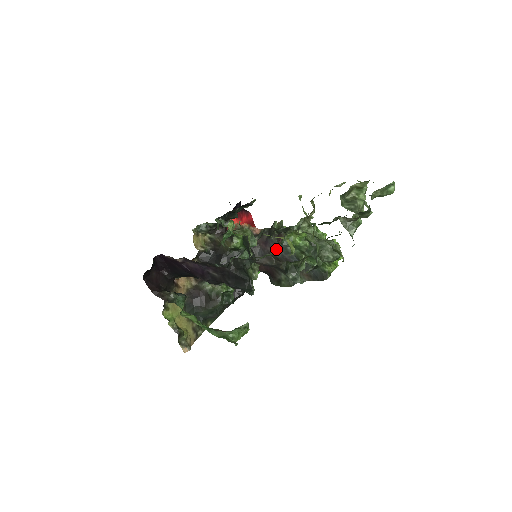
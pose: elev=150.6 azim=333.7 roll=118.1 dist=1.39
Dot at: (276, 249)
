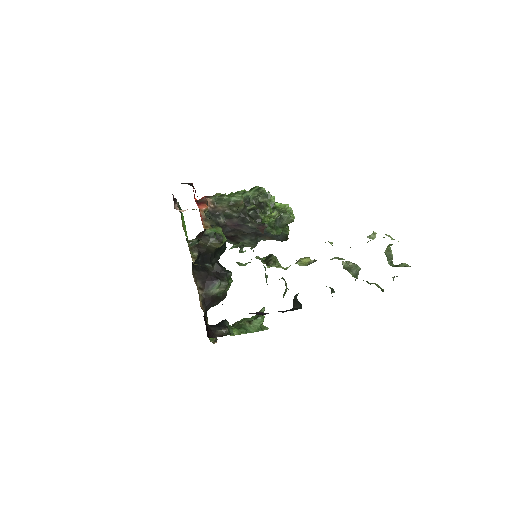
Dot at: (249, 230)
